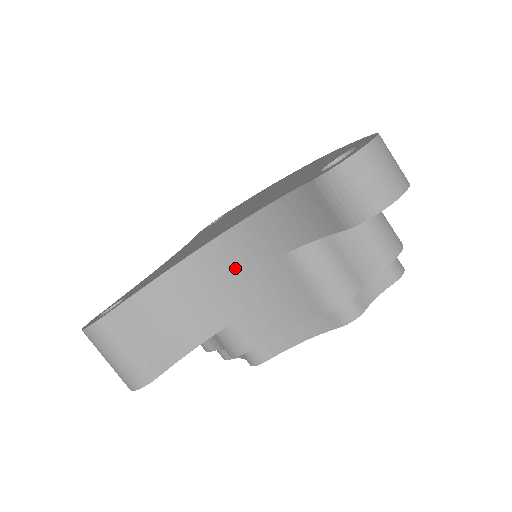
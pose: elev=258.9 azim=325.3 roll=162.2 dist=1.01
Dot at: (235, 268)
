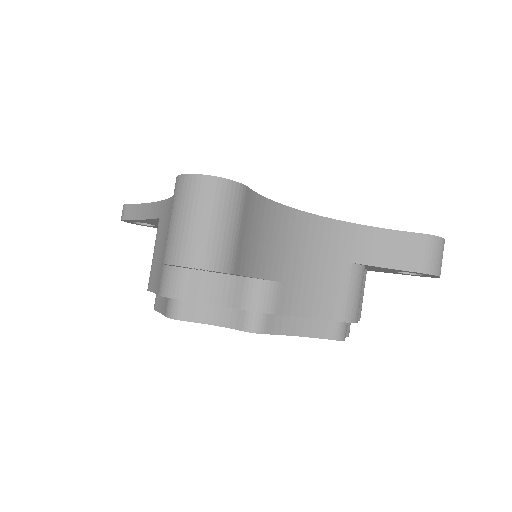
Dot at: (312, 245)
